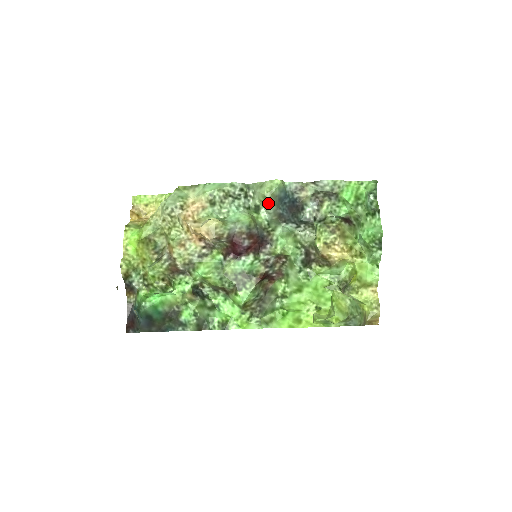
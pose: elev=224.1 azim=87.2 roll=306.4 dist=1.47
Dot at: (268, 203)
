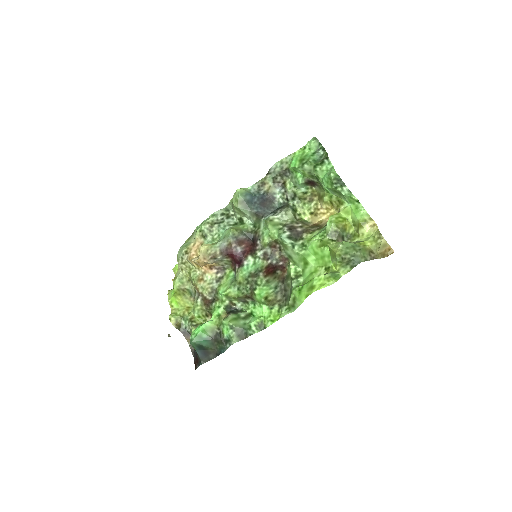
Dot at: (240, 210)
